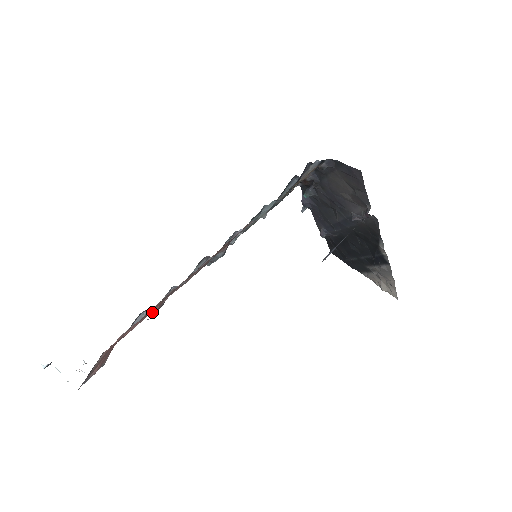
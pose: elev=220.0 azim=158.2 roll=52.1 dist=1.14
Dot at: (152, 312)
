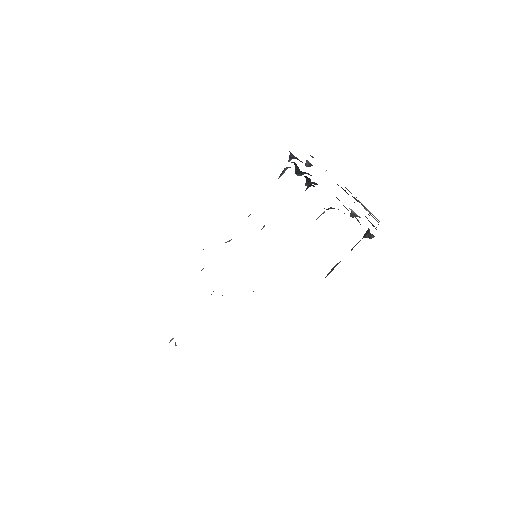
Dot at: occluded
